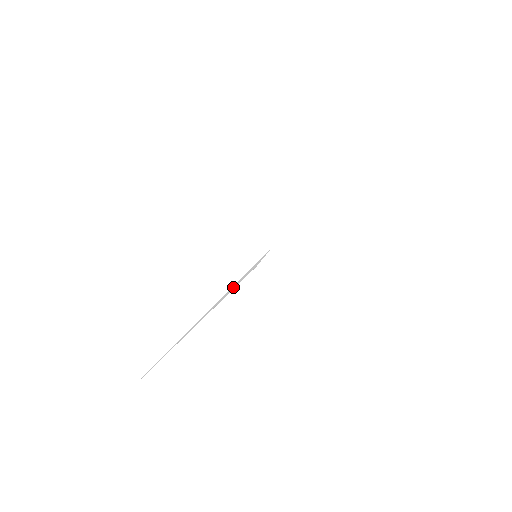
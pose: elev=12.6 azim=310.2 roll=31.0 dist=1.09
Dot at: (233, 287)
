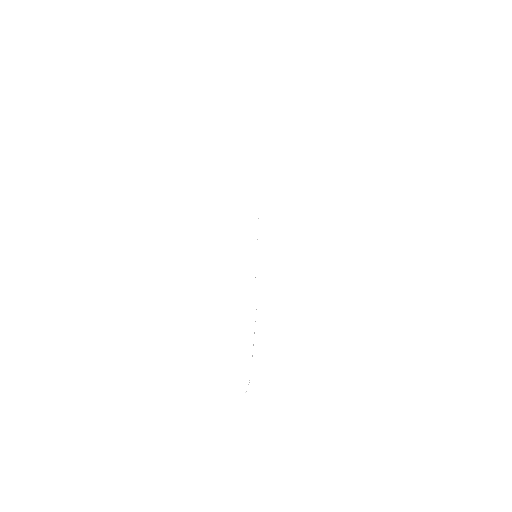
Dot at: (256, 286)
